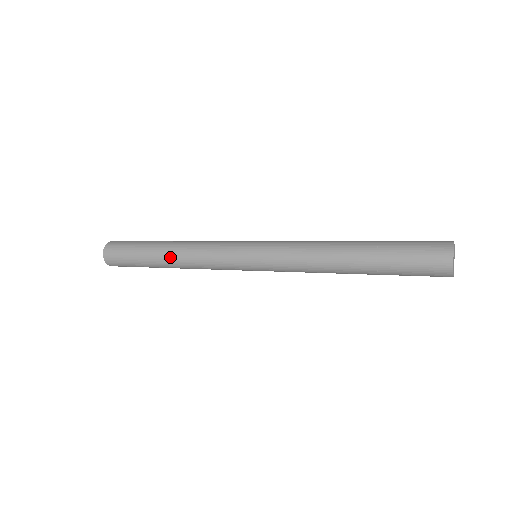
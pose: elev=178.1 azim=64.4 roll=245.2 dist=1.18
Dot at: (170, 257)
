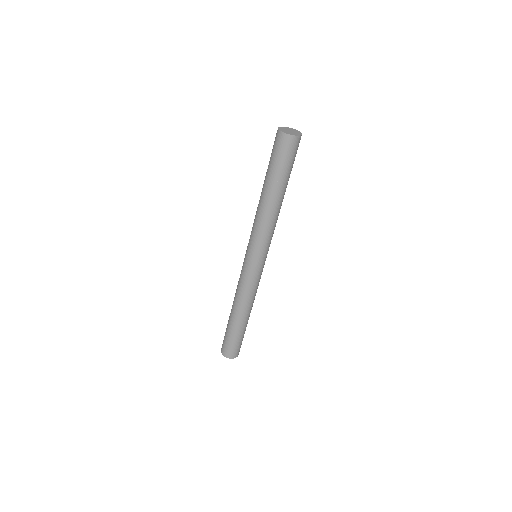
Dot at: (232, 307)
